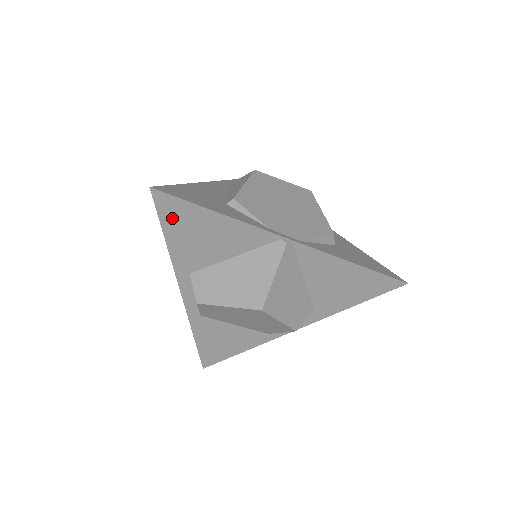
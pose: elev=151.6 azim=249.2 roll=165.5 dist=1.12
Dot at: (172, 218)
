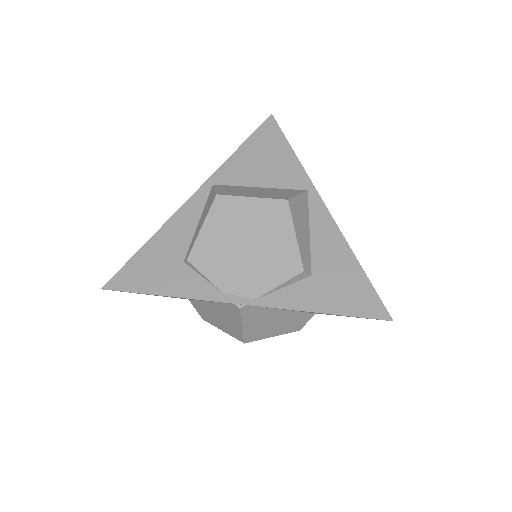
Dot at: (138, 293)
